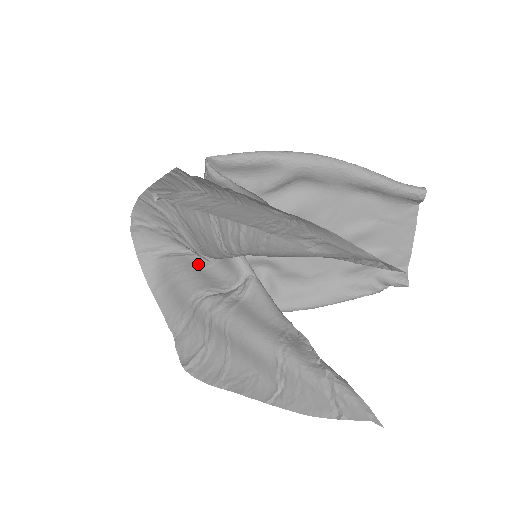
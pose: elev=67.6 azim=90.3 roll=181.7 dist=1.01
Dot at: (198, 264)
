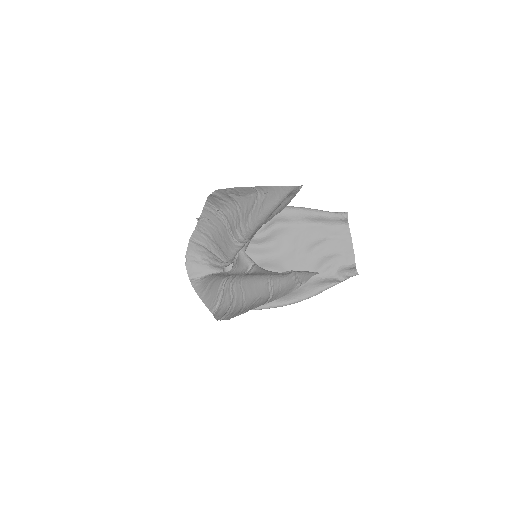
Dot at: (225, 274)
